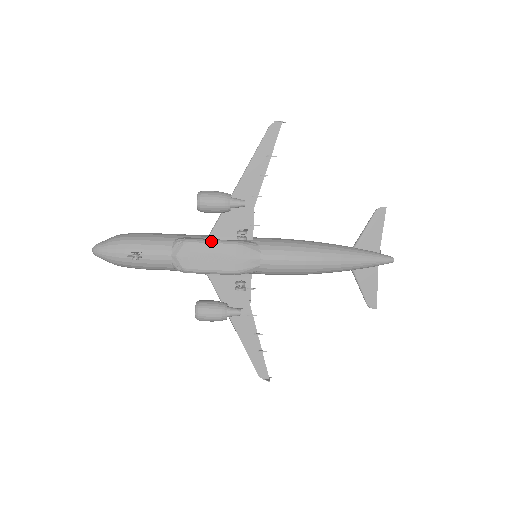
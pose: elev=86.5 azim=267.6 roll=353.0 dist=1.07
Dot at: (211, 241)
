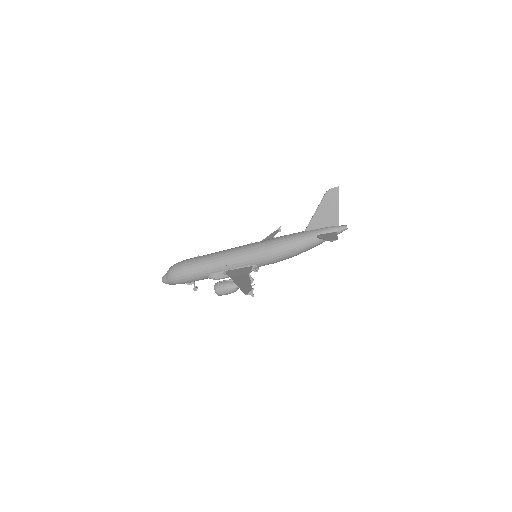
Dot at: occluded
